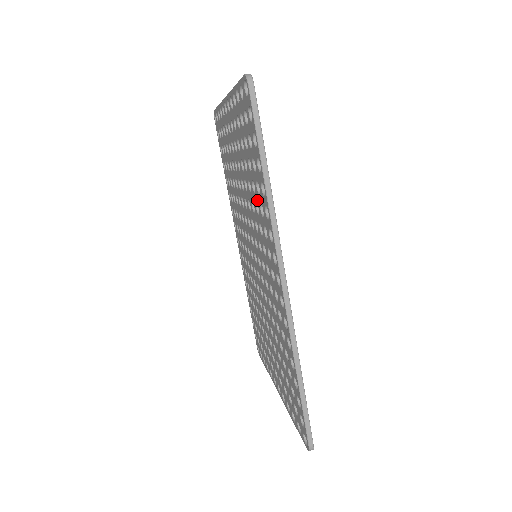
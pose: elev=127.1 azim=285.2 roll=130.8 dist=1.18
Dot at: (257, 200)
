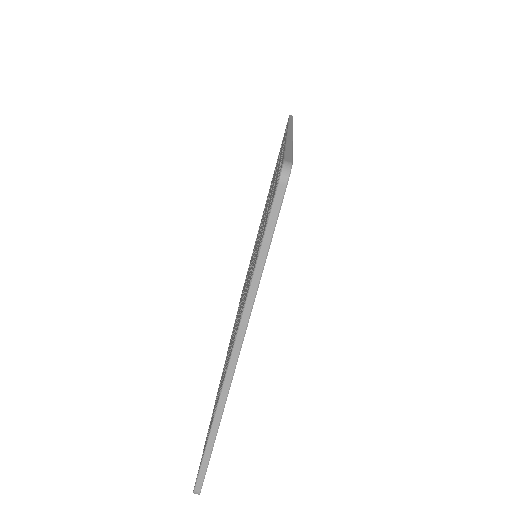
Dot at: (225, 364)
